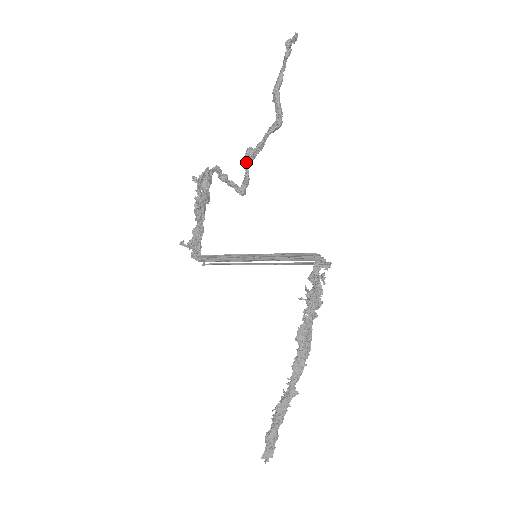
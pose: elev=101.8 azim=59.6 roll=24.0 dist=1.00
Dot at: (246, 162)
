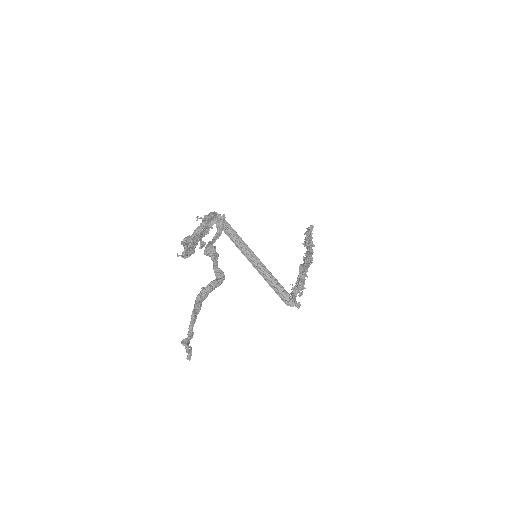
Dot at: (210, 245)
